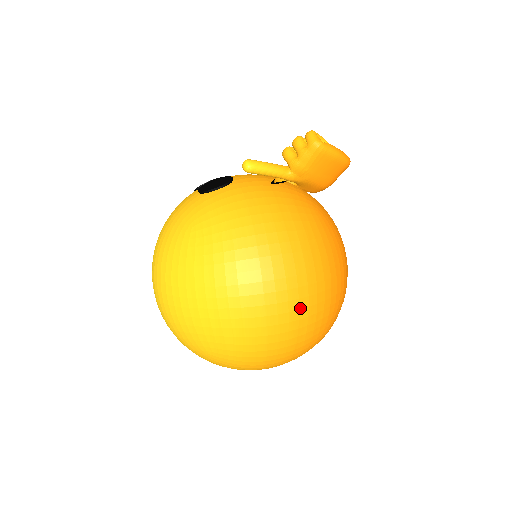
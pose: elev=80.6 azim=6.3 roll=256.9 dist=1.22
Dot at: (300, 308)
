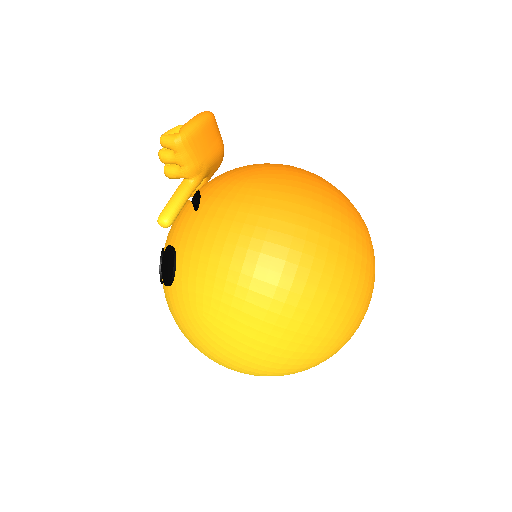
Dot at: (337, 252)
